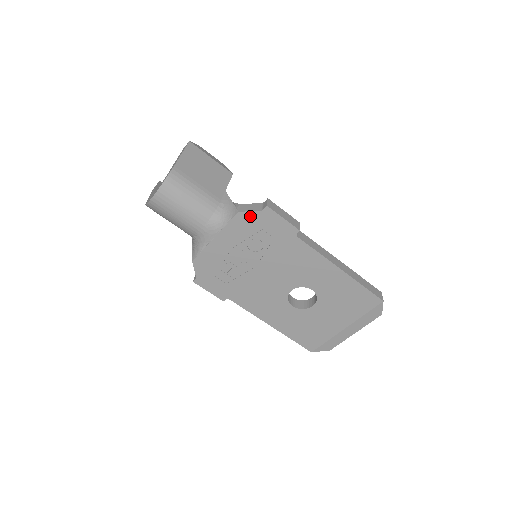
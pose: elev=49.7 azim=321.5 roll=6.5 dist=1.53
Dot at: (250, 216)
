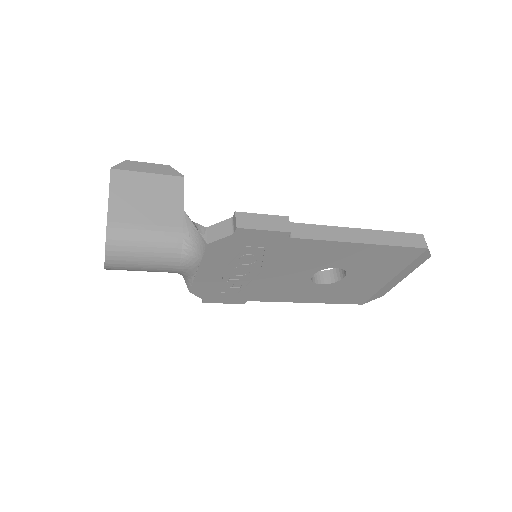
Dot at: (224, 242)
